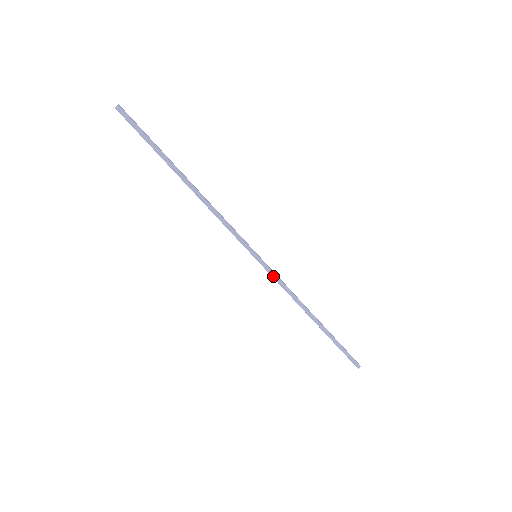
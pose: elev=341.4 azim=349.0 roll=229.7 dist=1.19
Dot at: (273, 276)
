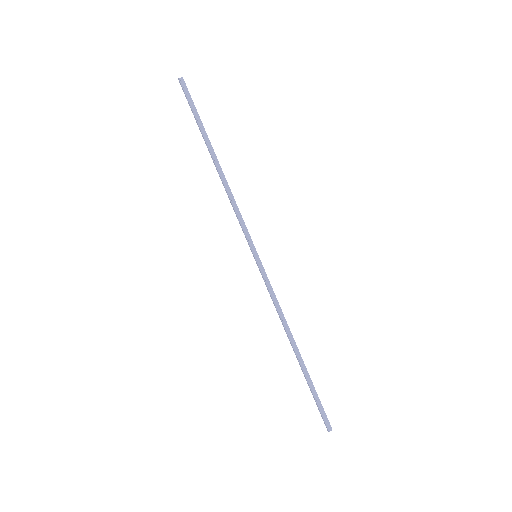
Dot at: (267, 283)
